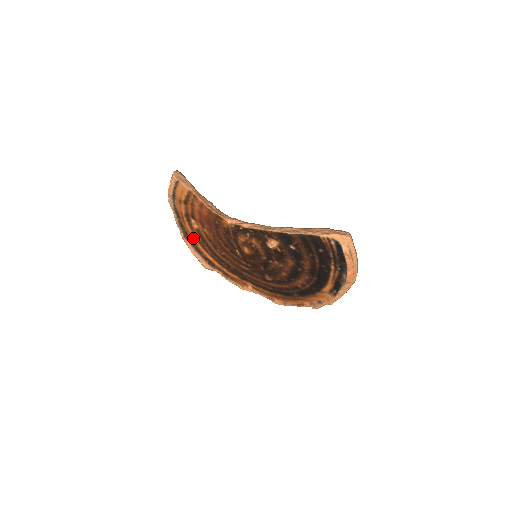
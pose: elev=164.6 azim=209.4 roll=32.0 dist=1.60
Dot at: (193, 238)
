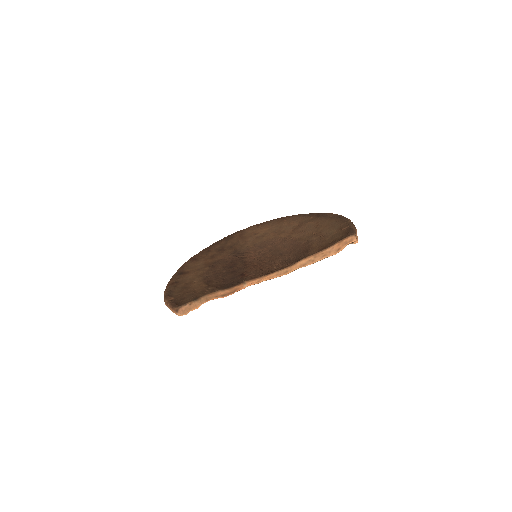
Dot at: occluded
